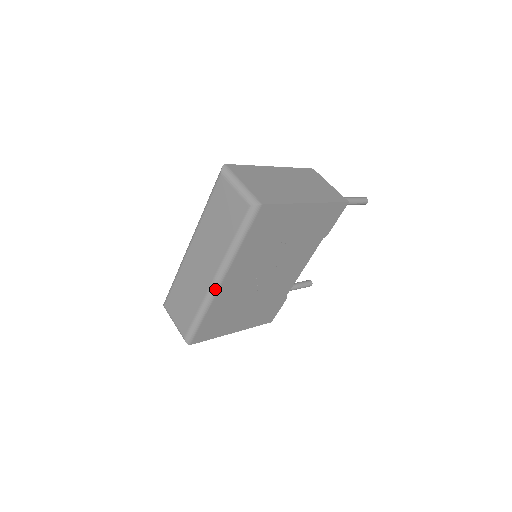
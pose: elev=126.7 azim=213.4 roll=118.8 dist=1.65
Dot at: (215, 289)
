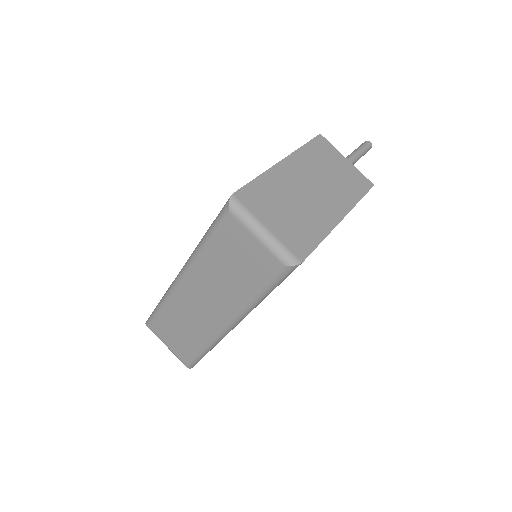
Dot at: (228, 332)
